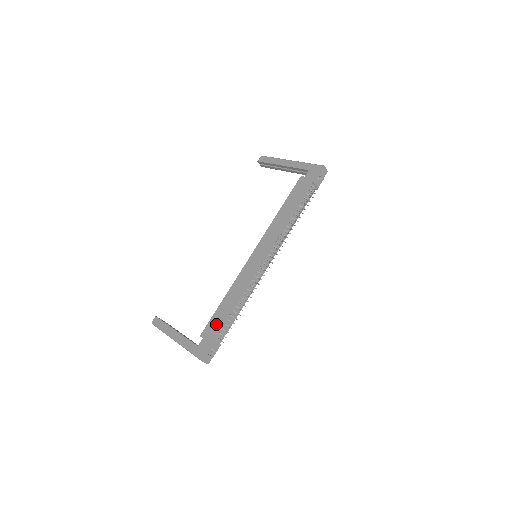
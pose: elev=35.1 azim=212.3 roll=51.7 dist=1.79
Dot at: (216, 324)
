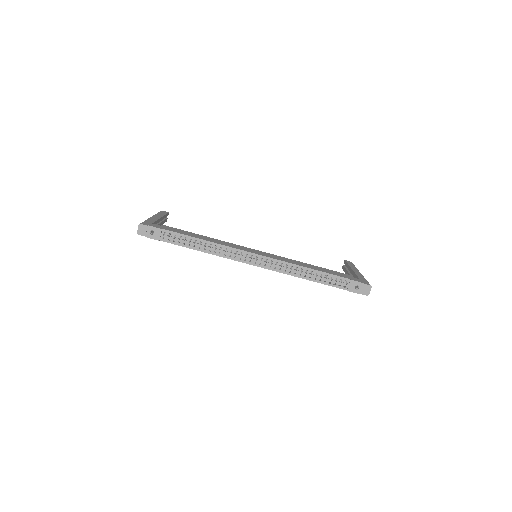
Dot at: (178, 231)
